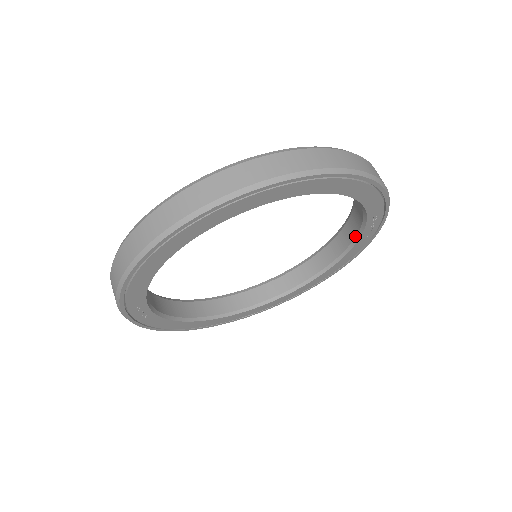
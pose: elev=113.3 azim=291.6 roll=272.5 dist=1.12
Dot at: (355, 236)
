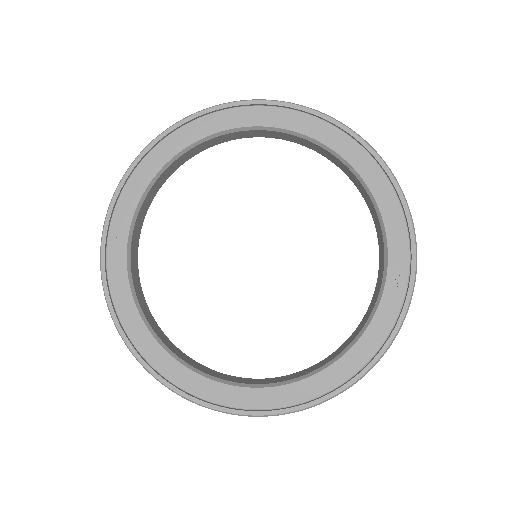
Dot at: (380, 286)
